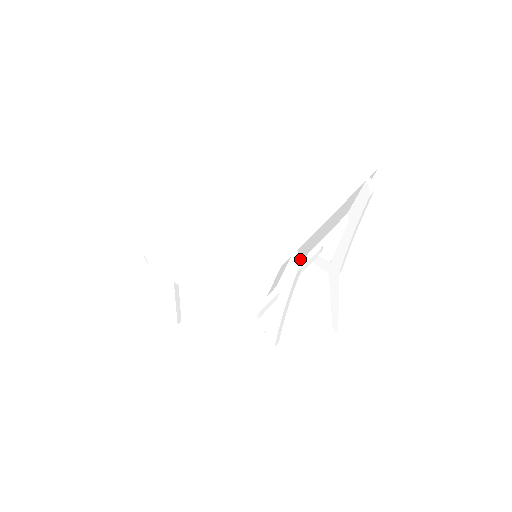
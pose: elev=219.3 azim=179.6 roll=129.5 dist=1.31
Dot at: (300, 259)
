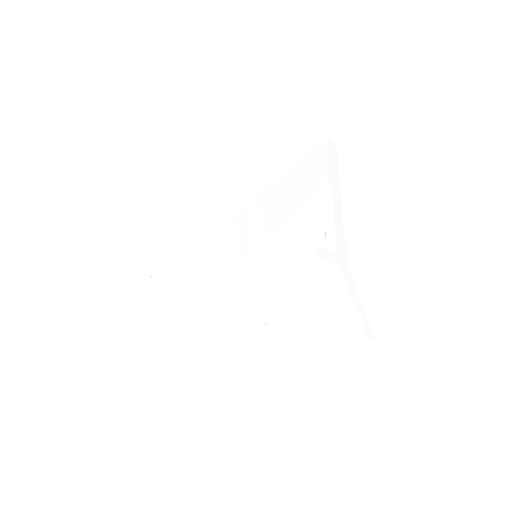
Dot at: (257, 207)
